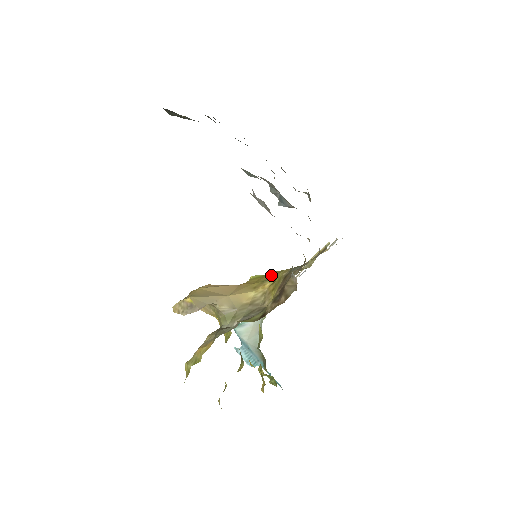
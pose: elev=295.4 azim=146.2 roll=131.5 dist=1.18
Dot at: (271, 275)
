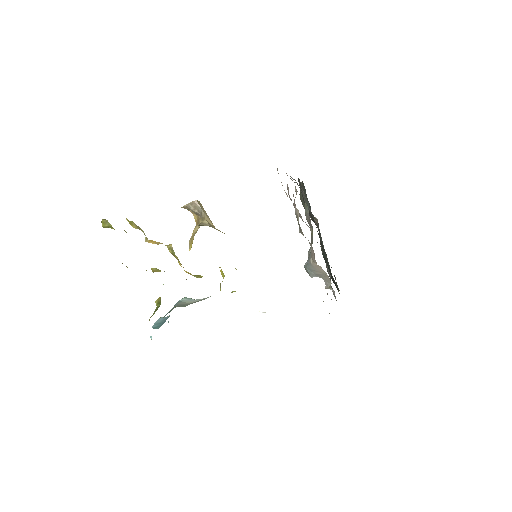
Dot at: occluded
